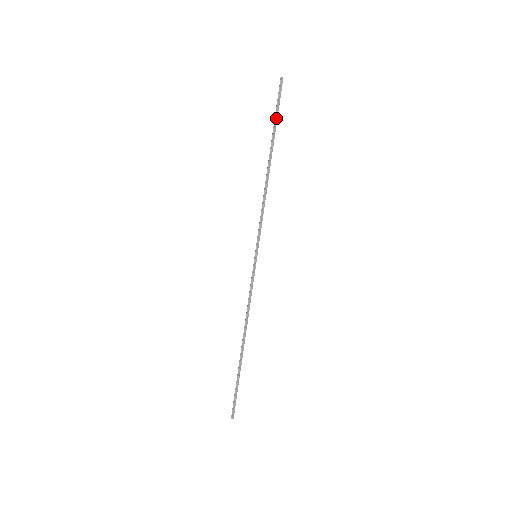
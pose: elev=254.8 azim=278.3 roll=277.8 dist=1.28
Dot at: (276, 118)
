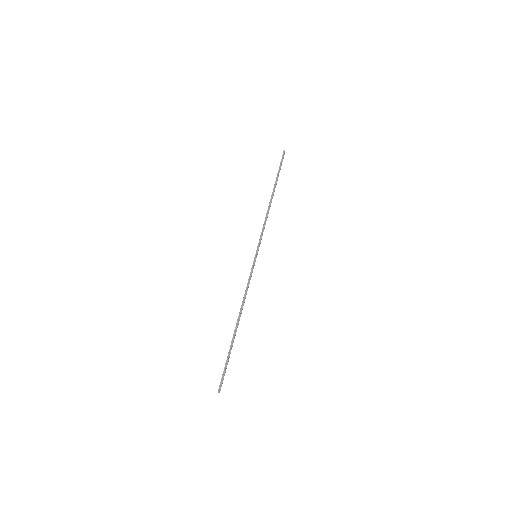
Dot at: (279, 171)
